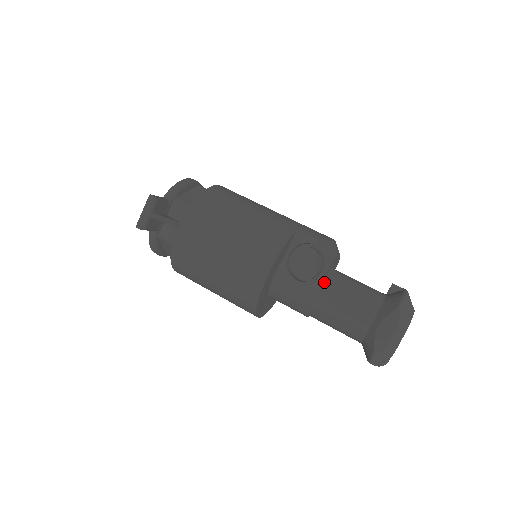
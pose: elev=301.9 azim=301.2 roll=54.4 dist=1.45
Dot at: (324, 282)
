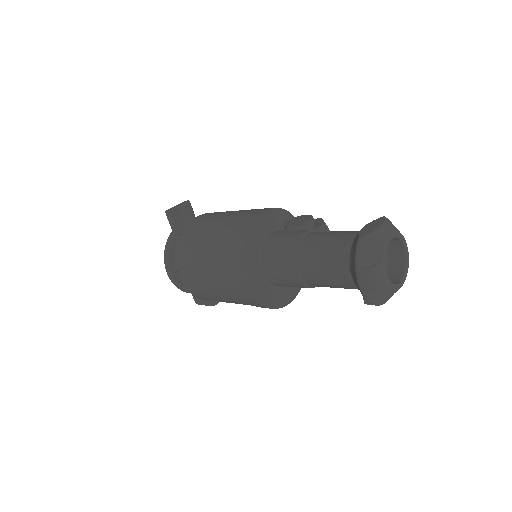
Dot at: occluded
